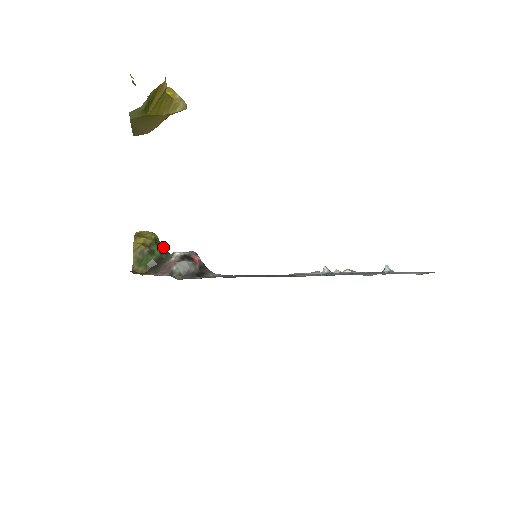
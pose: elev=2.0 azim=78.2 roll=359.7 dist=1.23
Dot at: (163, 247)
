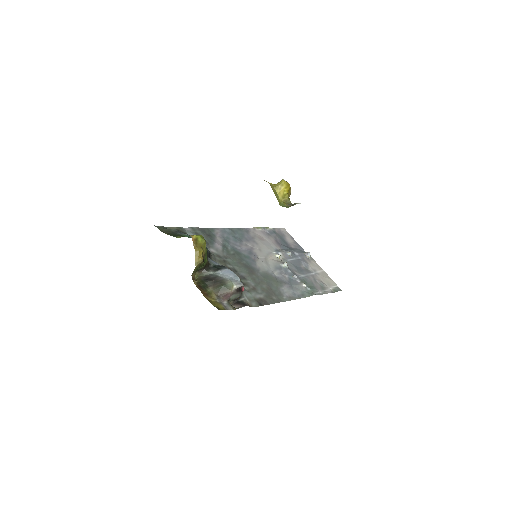
Dot at: occluded
